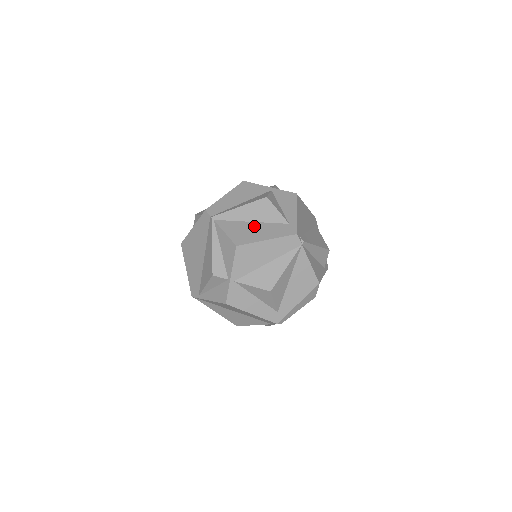
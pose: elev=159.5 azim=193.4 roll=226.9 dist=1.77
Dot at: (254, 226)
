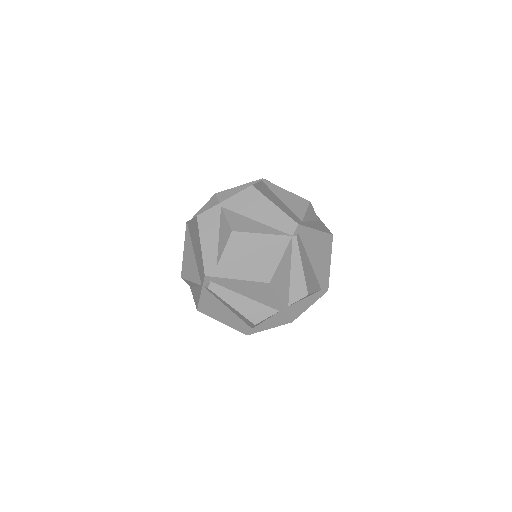
Dot at: (279, 200)
